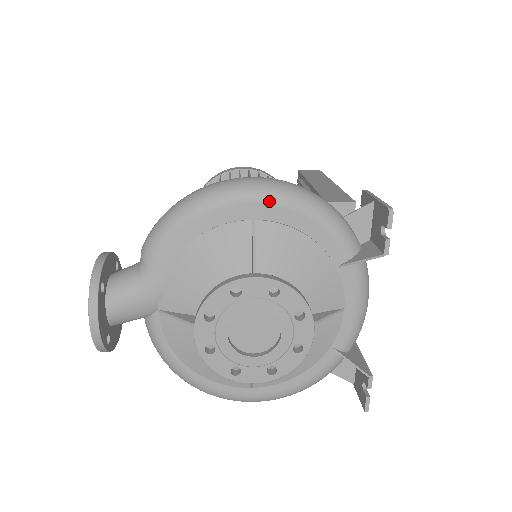
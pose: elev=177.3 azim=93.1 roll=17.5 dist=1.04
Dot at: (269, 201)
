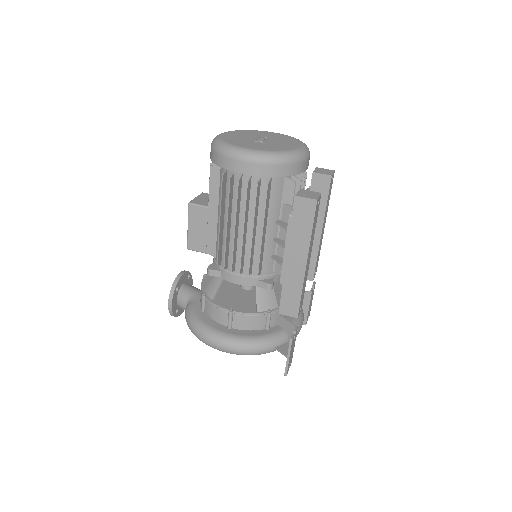
Dot at: occluded
